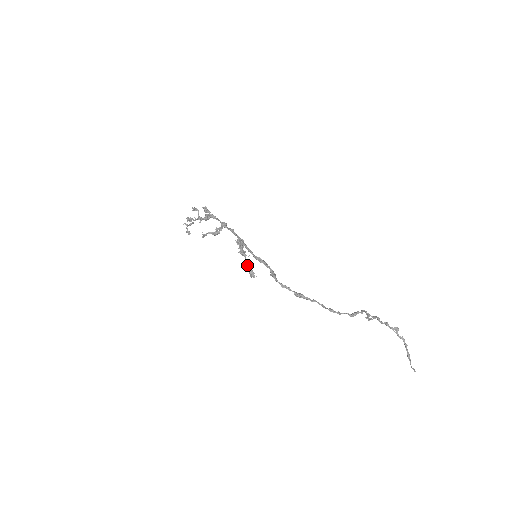
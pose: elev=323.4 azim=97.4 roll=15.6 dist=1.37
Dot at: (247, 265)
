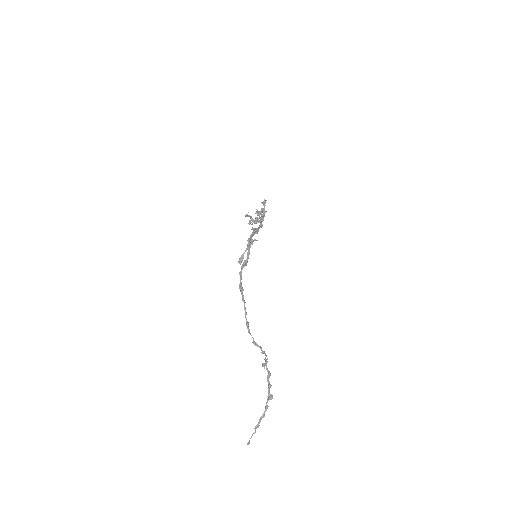
Dot at: (244, 252)
